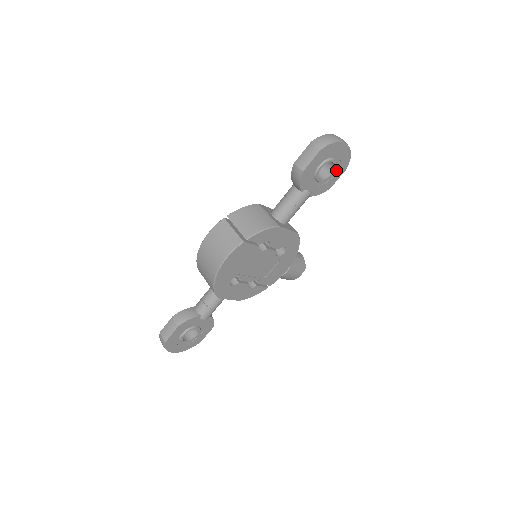
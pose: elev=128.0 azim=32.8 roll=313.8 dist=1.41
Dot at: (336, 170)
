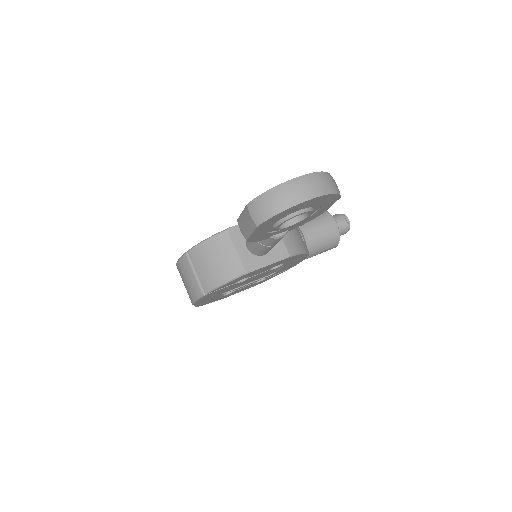
Dot at: (318, 206)
